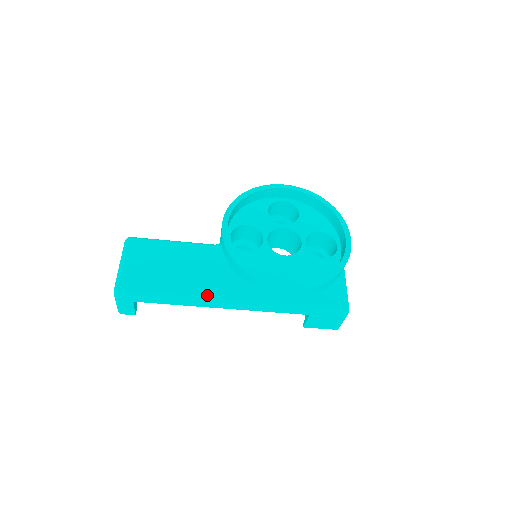
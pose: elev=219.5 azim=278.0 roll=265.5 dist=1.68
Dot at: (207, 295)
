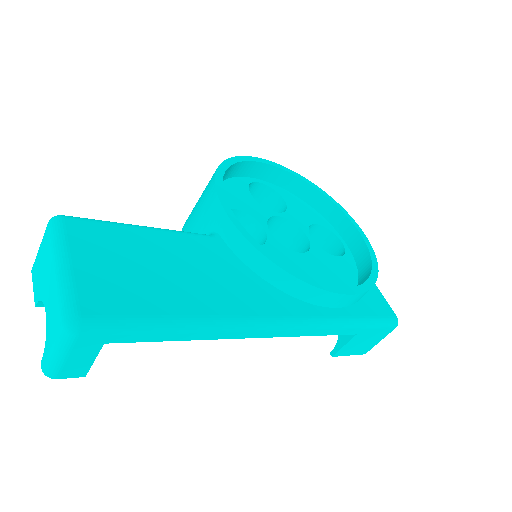
Dot at: (240, 315)
